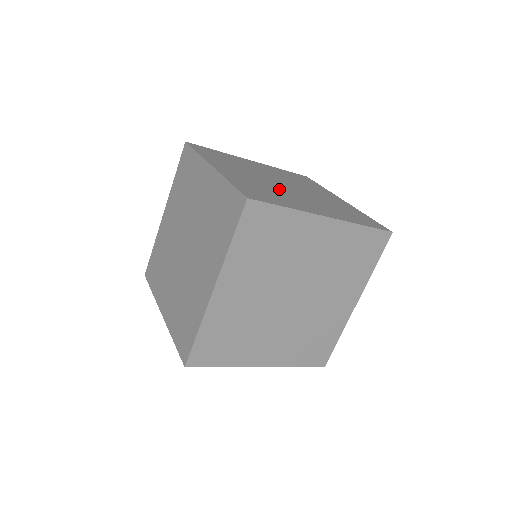
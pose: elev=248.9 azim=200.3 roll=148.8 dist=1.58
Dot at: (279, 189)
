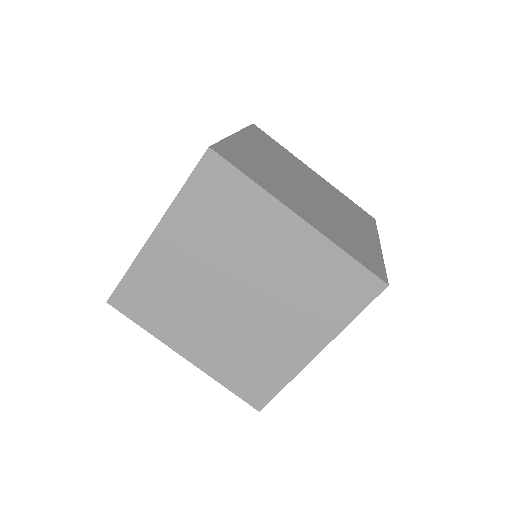
Dot at: (287, 182)
